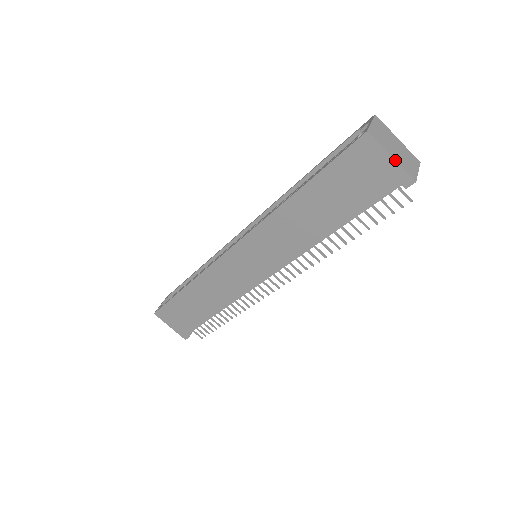
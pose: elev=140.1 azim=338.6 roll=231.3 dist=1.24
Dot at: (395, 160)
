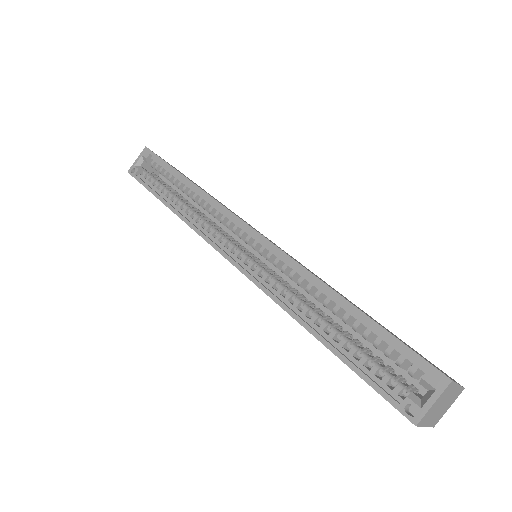
Dot at: occluded
